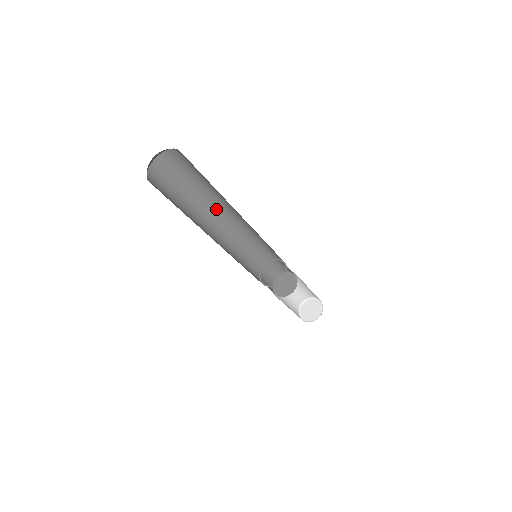
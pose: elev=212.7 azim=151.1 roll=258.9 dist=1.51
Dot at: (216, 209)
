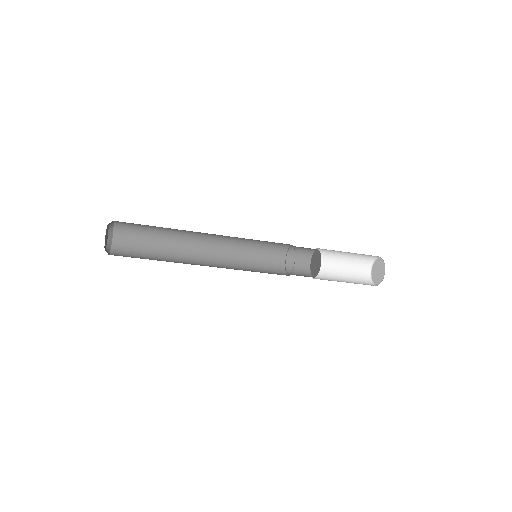
Dot at: (192, 246)
